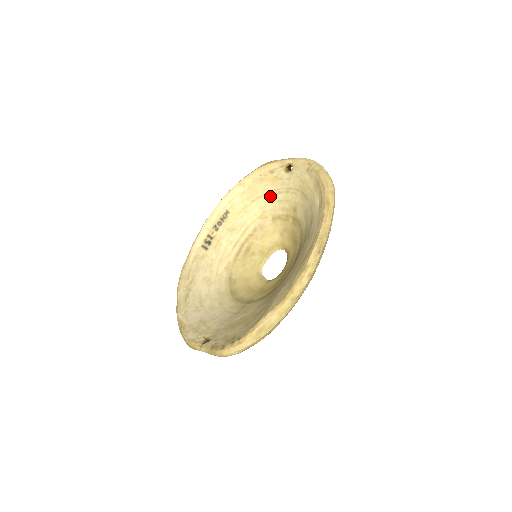
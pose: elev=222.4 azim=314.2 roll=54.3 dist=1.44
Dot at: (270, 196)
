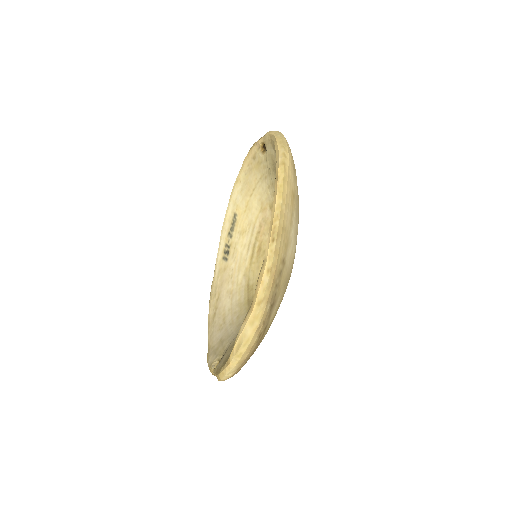
Dot at: (261, 184)
